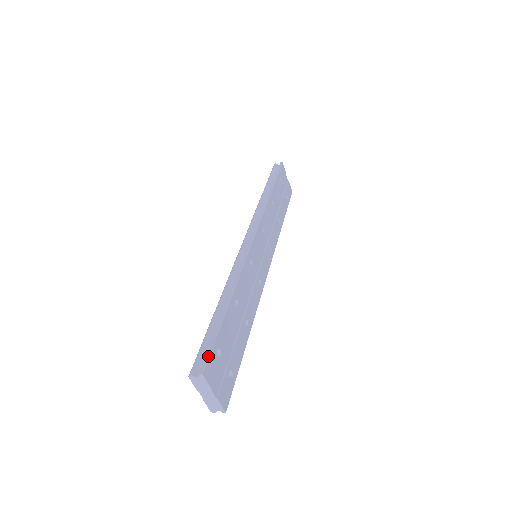
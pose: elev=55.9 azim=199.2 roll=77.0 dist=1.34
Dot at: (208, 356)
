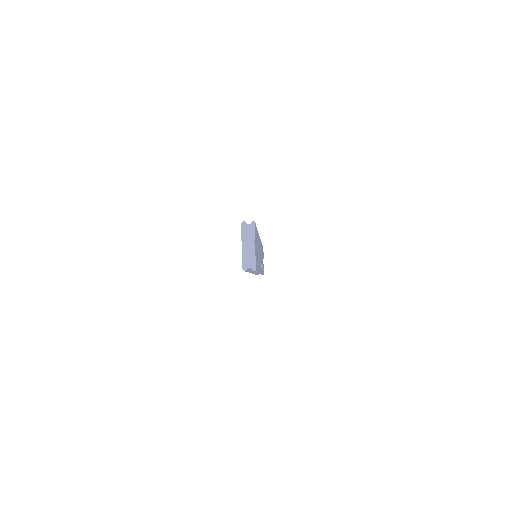
Dot at: (255, 223)
